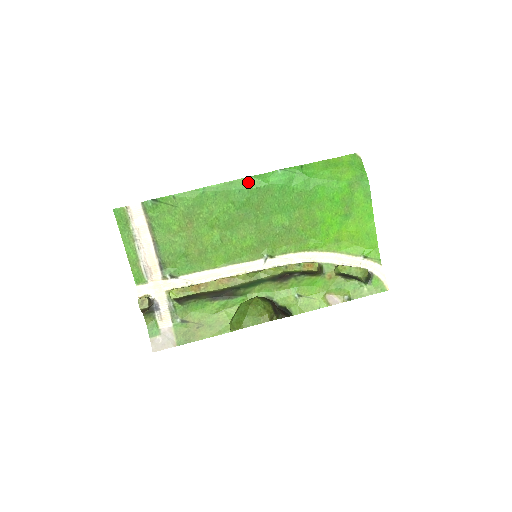
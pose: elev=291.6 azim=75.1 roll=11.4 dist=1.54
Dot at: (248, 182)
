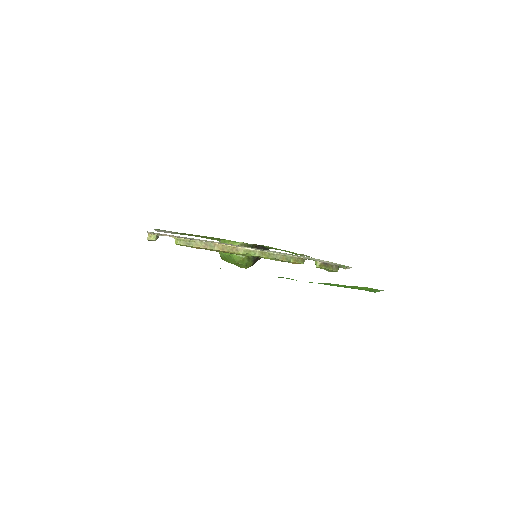
Dot at: occluded
